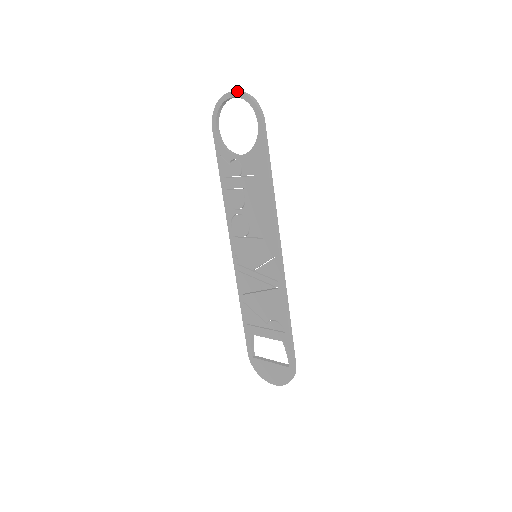
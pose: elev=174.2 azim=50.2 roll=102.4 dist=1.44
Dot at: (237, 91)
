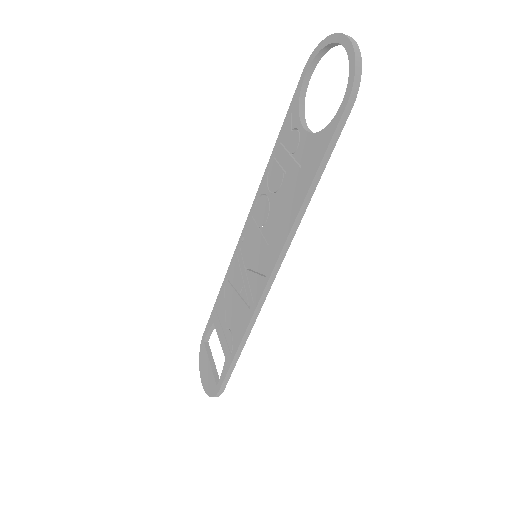
Dot at: (349, 39)
